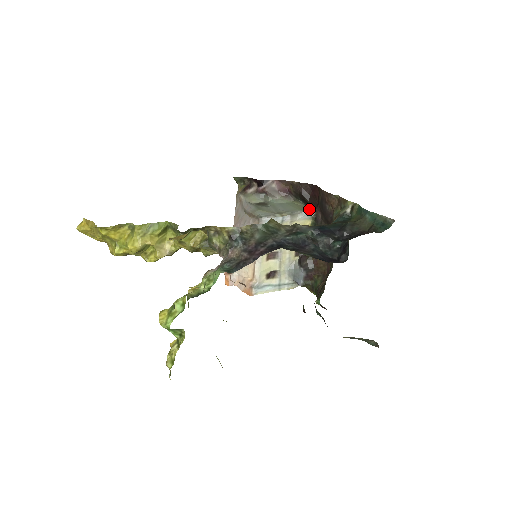
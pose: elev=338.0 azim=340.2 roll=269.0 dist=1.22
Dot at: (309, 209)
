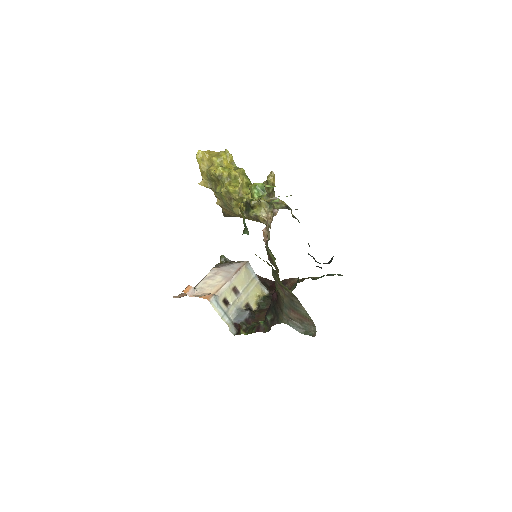
Dot at: occluded
